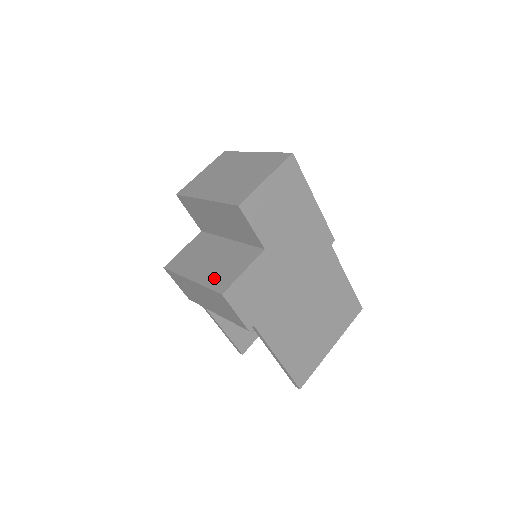
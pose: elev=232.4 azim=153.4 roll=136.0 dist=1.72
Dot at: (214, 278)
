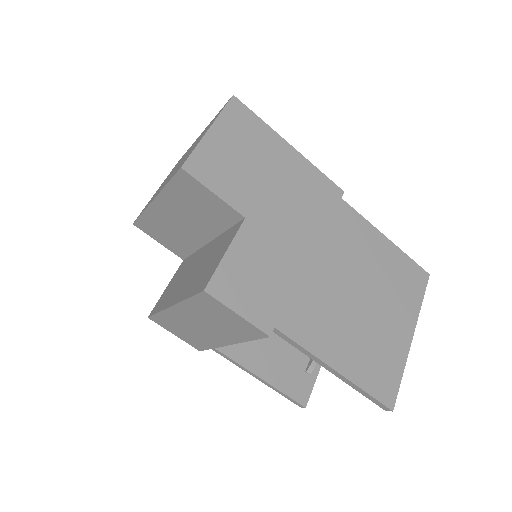
Dot at: (195, 284)
